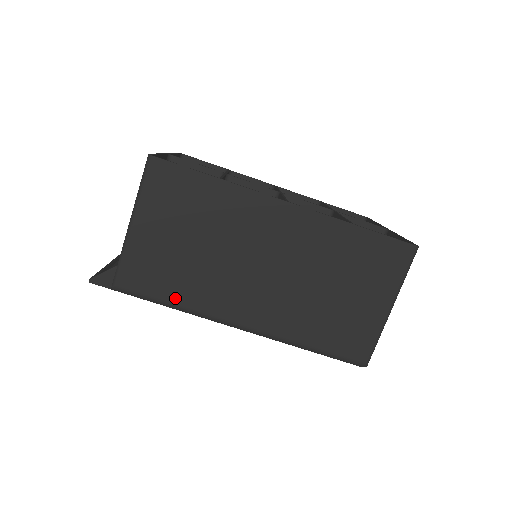
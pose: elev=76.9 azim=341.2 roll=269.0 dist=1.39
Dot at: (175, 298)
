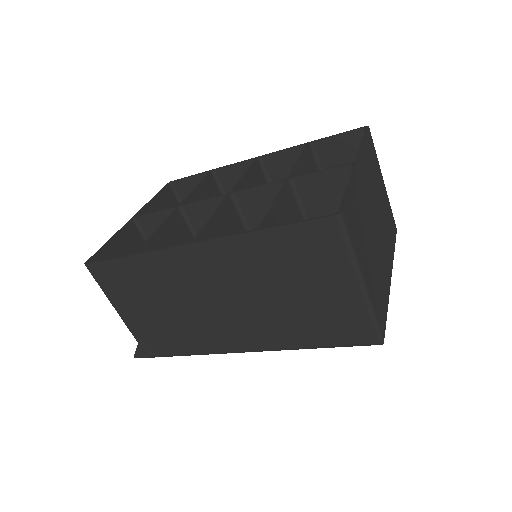
Dot at: (187, 350)
